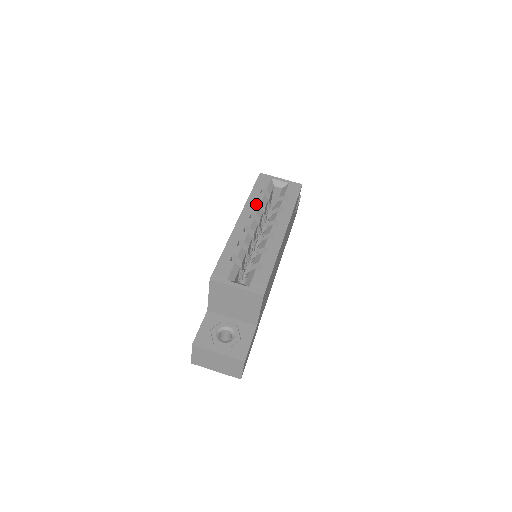
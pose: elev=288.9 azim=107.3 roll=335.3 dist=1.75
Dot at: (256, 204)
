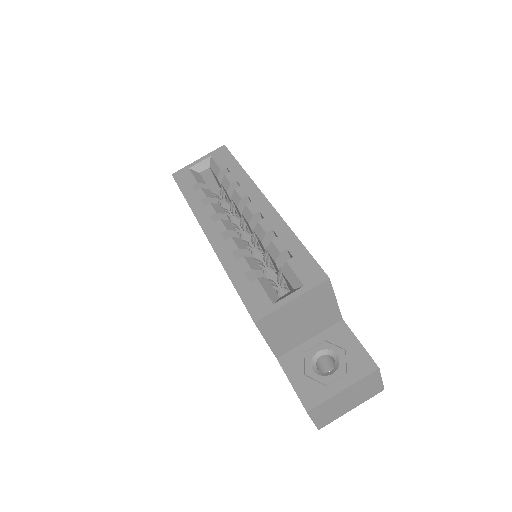
Dot at: occluded
